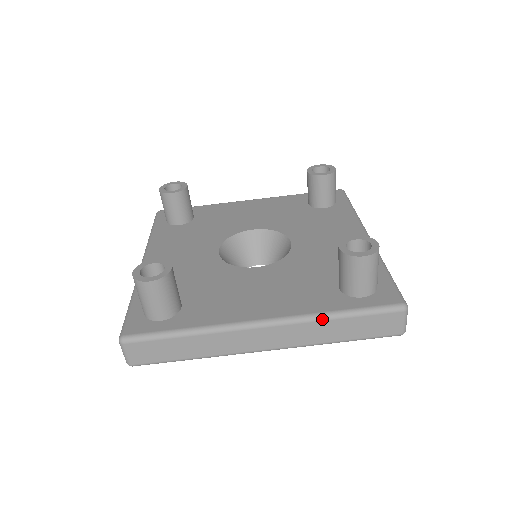
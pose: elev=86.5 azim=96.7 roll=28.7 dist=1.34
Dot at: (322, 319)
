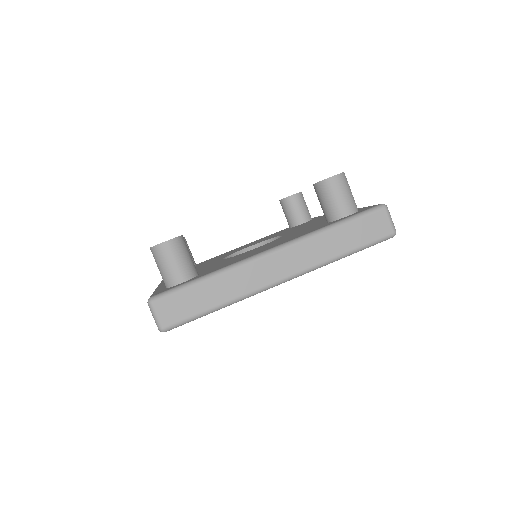
Dot at: (320, 233)
